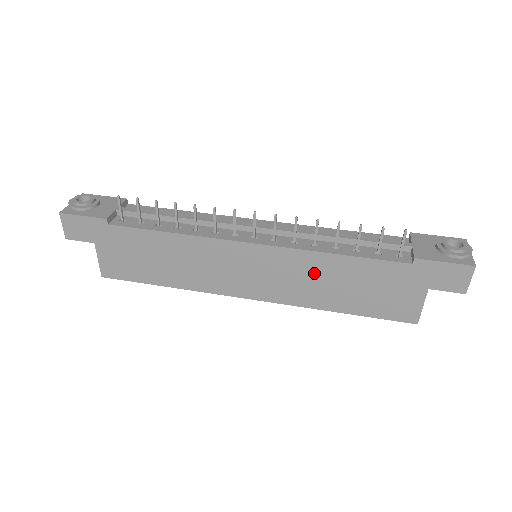
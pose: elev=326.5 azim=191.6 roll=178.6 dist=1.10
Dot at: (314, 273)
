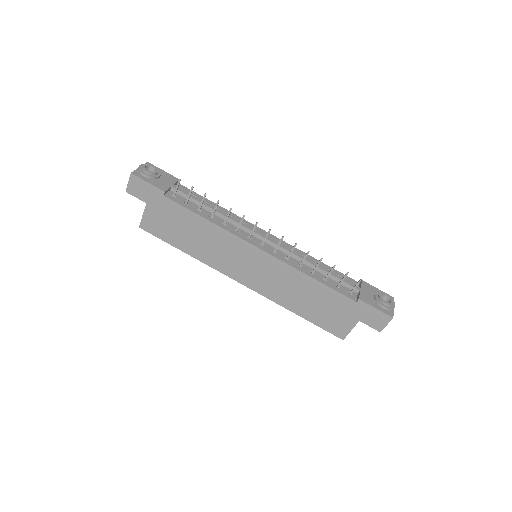
Dot at: (292, 283)
